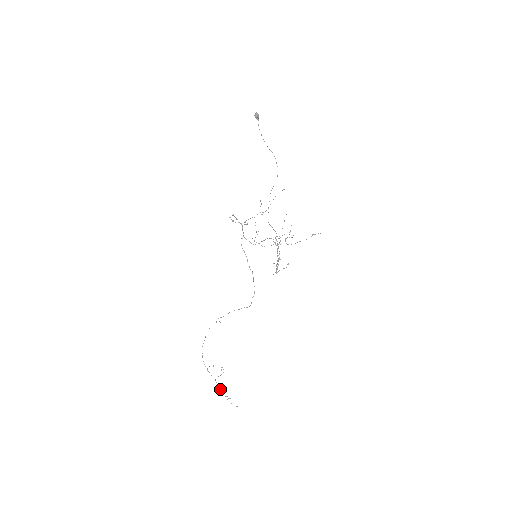
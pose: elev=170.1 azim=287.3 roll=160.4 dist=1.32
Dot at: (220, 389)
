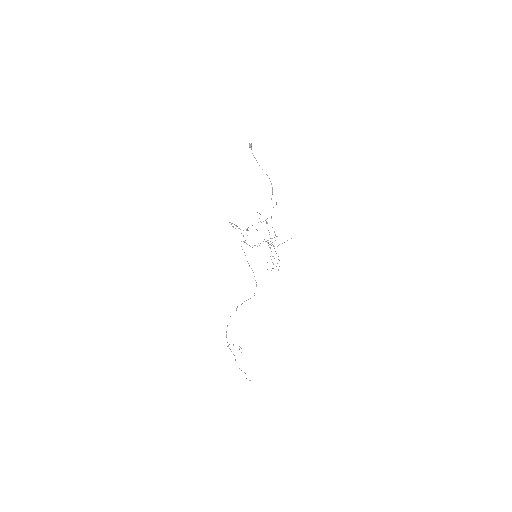
Dot at: occluded
